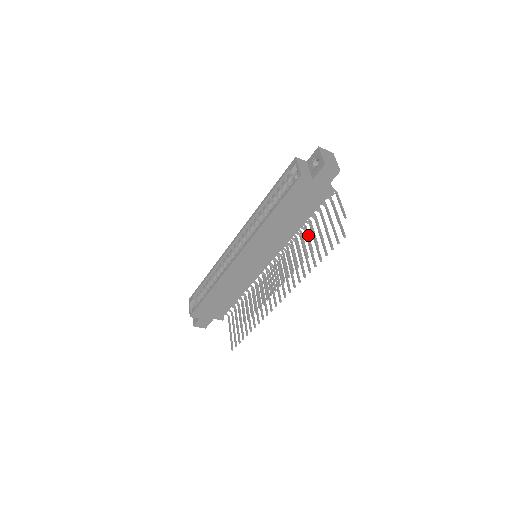
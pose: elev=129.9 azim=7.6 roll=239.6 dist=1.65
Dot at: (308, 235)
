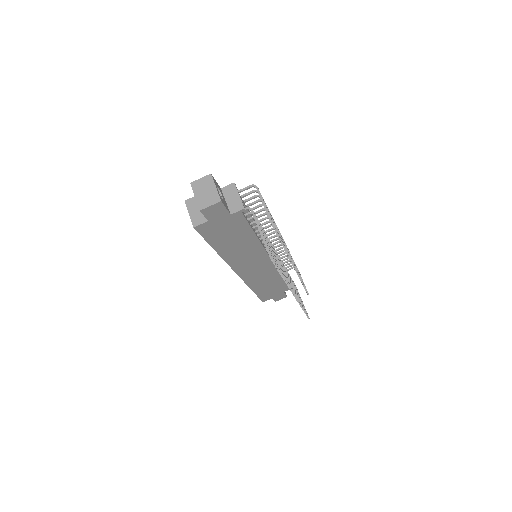
Dot at: occluded
